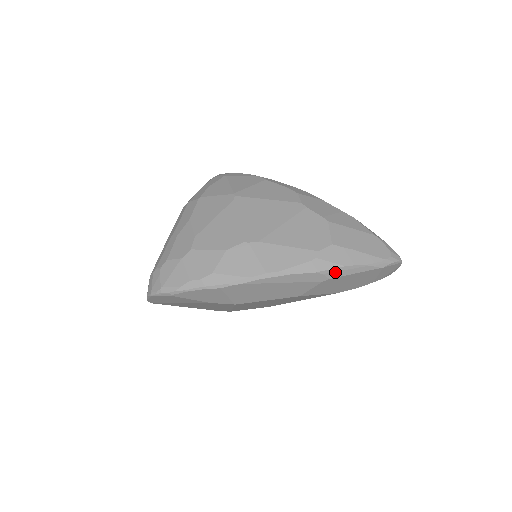
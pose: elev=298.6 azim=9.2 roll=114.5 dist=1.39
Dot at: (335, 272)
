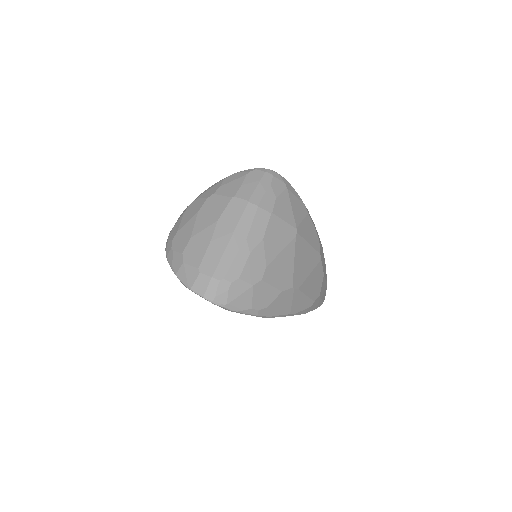
Dot at: occluded
